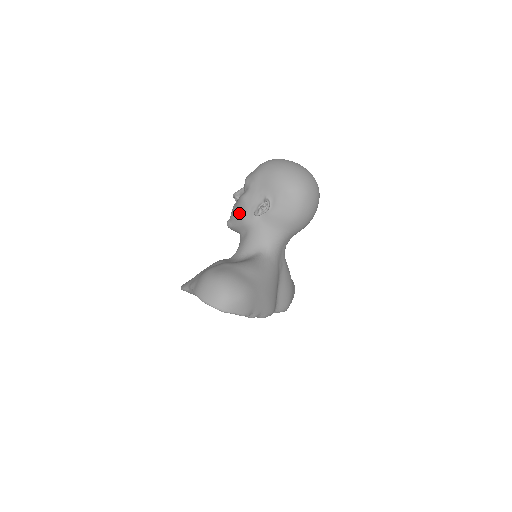
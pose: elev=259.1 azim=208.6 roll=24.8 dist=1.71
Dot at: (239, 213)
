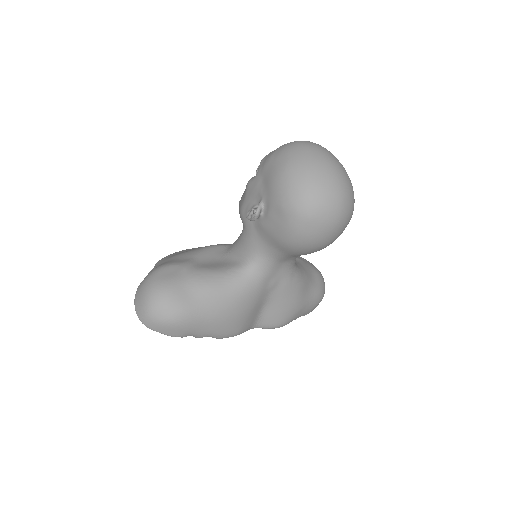
Dot at: (241, 200)
